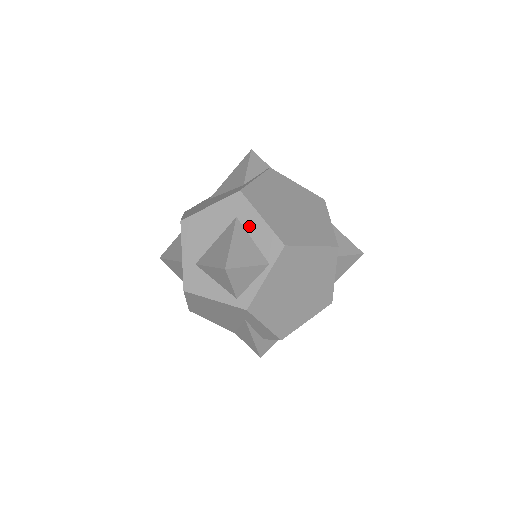
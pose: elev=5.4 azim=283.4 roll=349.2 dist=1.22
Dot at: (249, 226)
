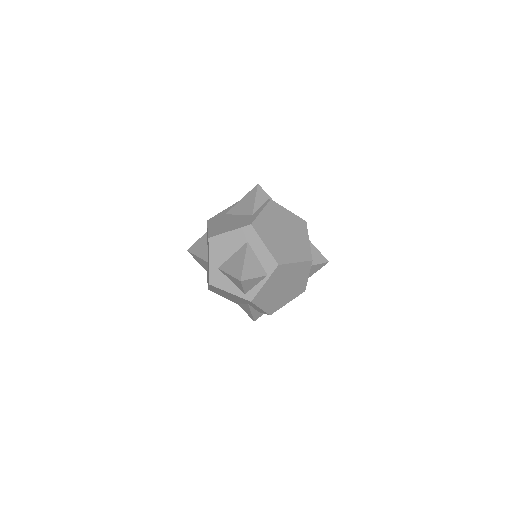
Dot at: (256, 249)
